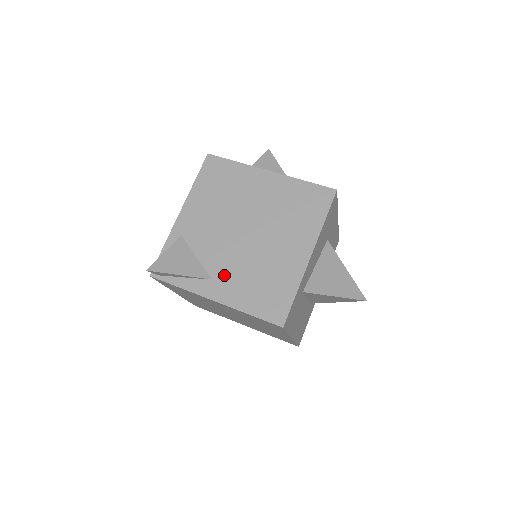
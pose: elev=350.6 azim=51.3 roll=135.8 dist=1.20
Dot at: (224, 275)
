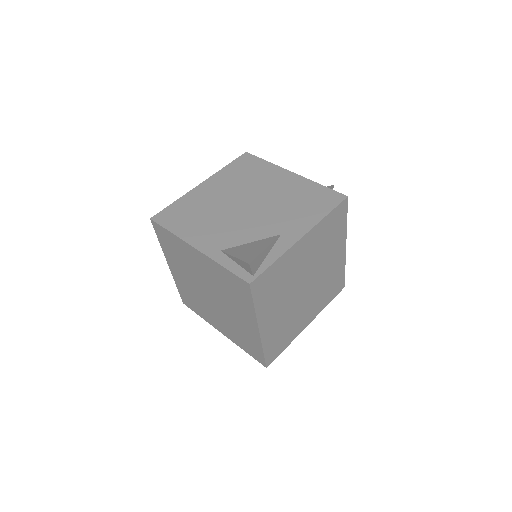
Dot at: (281, 225)
